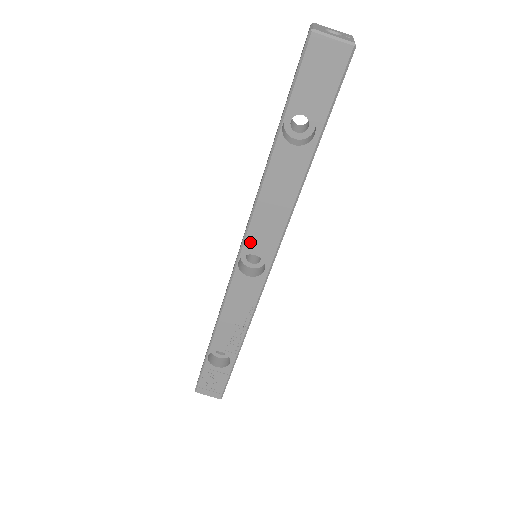
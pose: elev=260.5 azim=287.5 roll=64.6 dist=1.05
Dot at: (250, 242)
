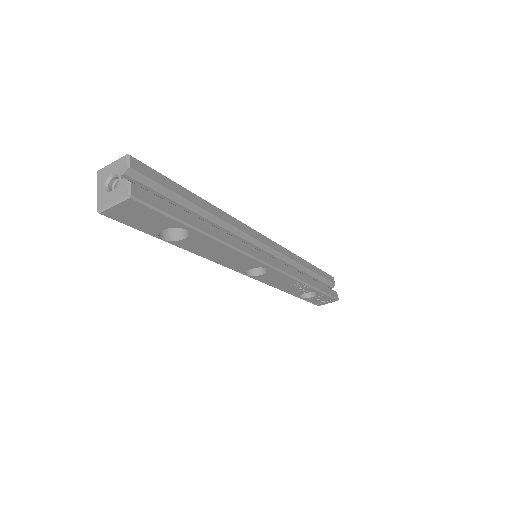
Dot at: (238, 269)
